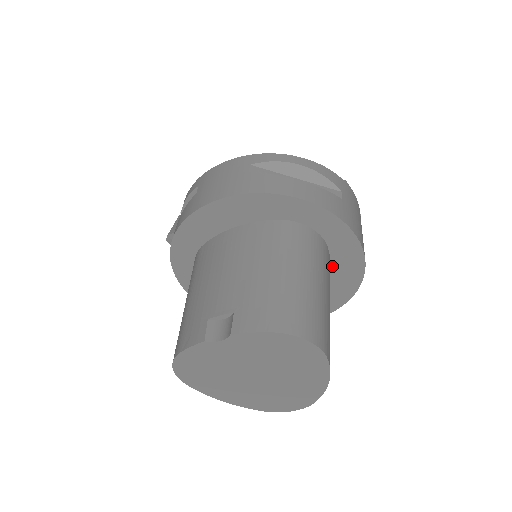
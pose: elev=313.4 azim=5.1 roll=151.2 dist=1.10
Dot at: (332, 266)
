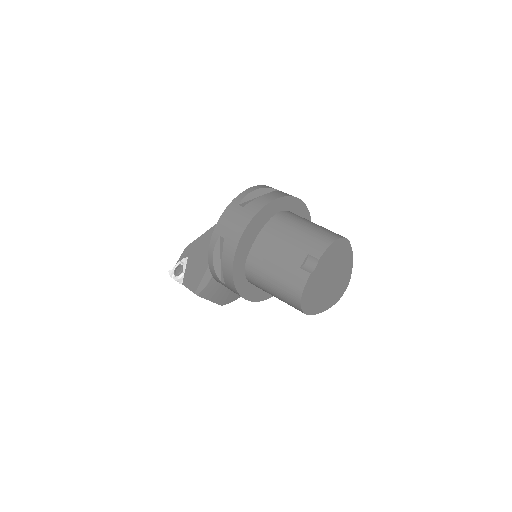
Dot at: occluded
